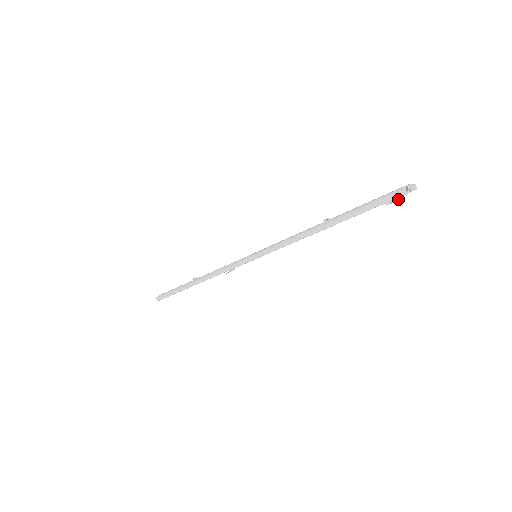
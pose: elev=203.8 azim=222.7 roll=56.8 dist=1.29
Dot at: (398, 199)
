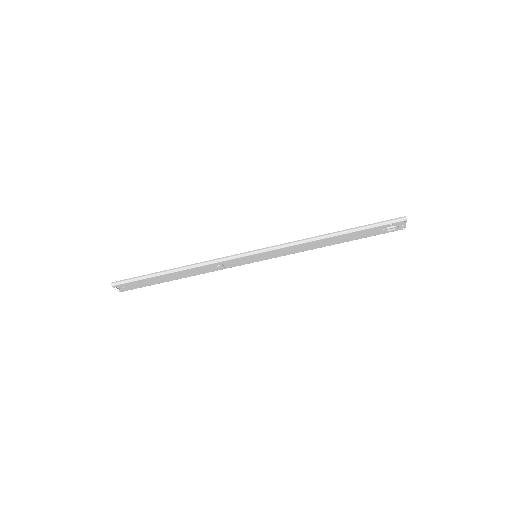
Dot at: (395, 228)
